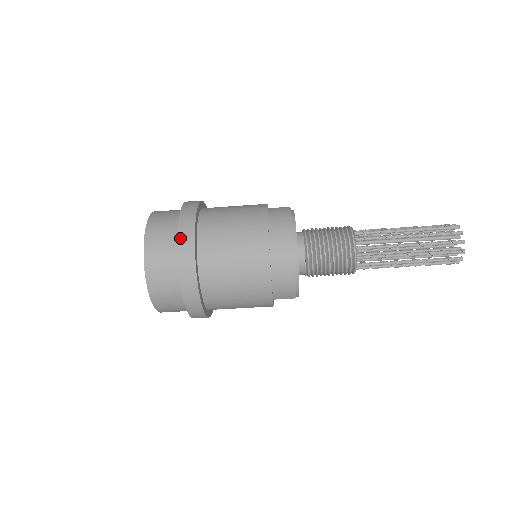
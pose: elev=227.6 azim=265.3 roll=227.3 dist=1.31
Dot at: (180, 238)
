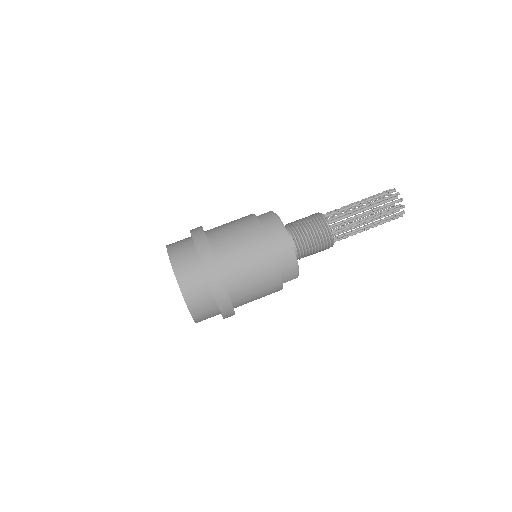
Dot at: (202, 258)
